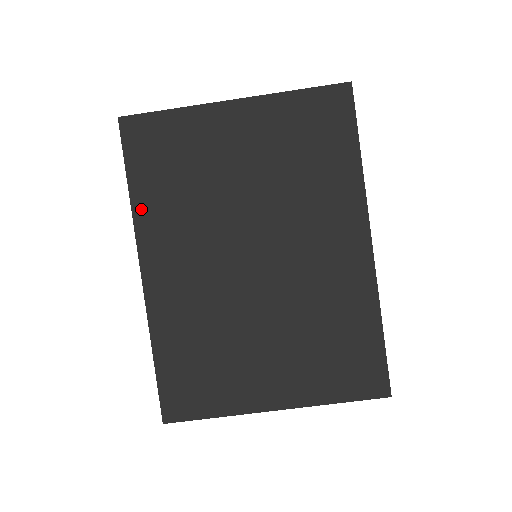
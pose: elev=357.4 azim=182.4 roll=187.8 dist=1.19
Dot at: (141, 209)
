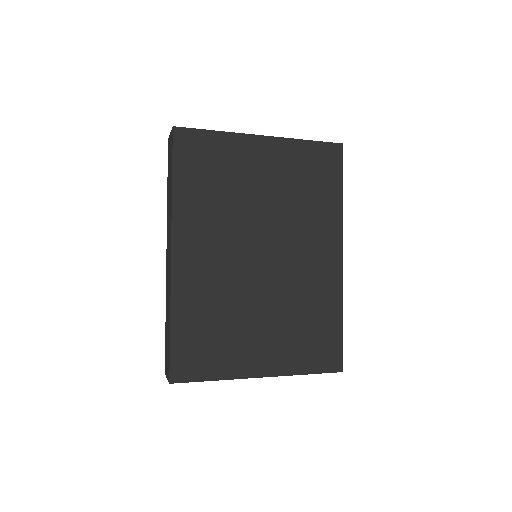
Dot at: (180, 202)
